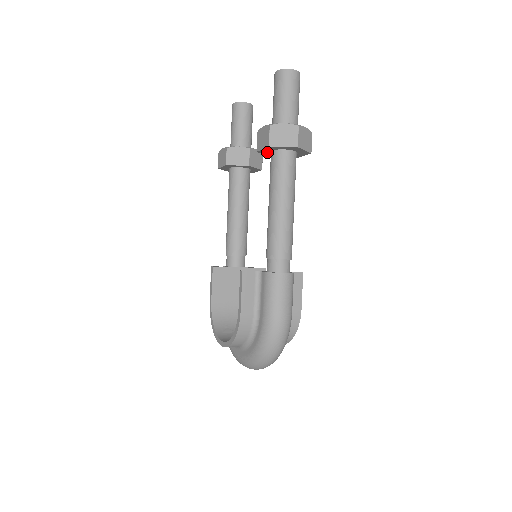
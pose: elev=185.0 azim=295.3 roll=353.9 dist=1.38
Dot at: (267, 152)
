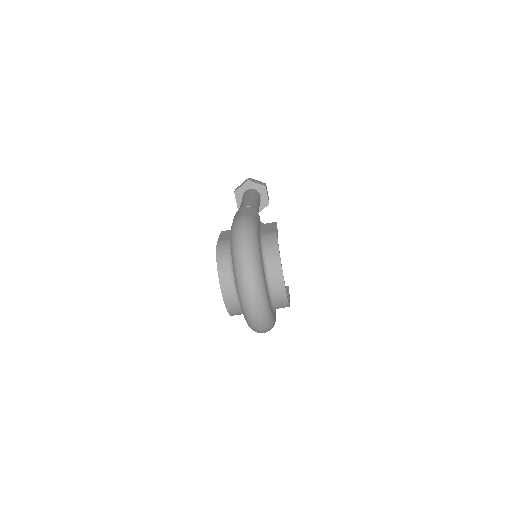
Dot at: occluded
